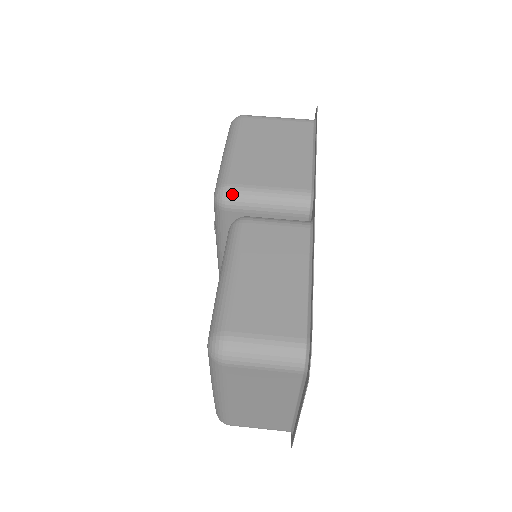
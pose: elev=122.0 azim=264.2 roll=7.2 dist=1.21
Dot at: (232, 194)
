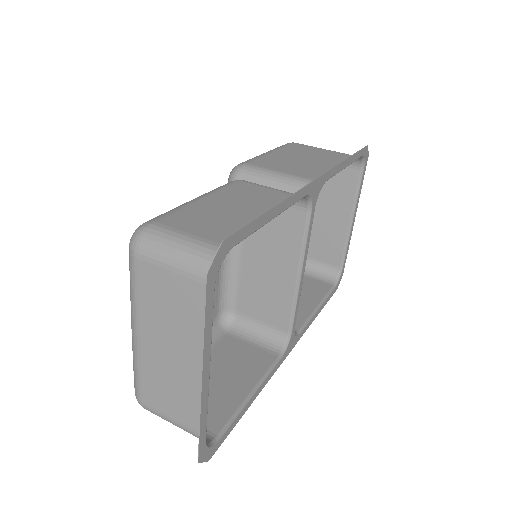
Dot at: (245, 170)
